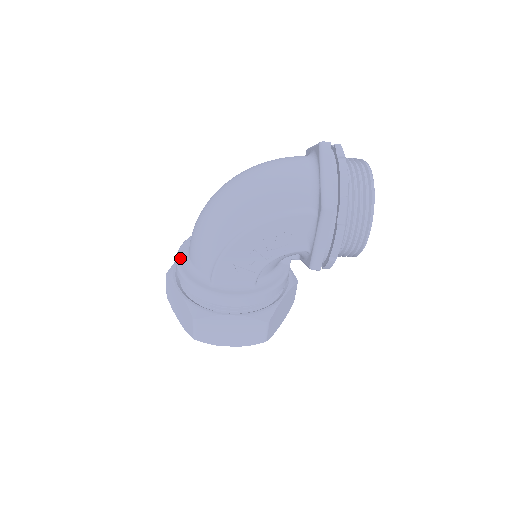
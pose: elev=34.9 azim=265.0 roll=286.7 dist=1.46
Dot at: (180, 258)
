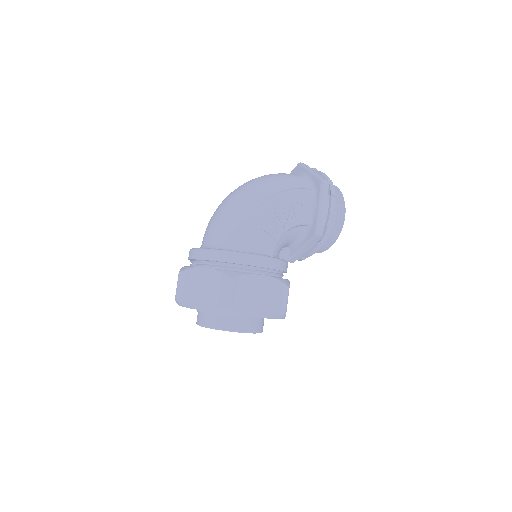
Dot at: occluded
